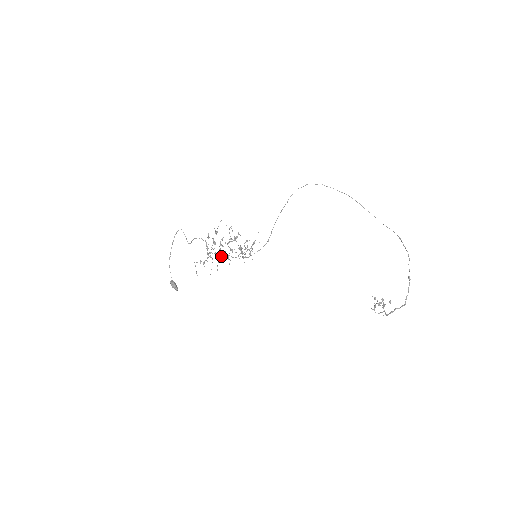
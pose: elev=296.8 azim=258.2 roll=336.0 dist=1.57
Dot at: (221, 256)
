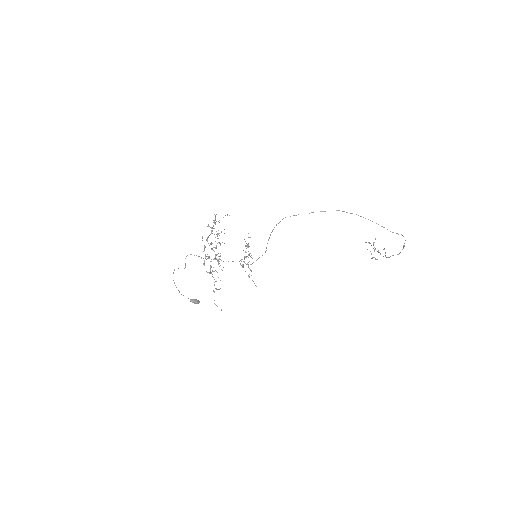
Dot at: occluded
